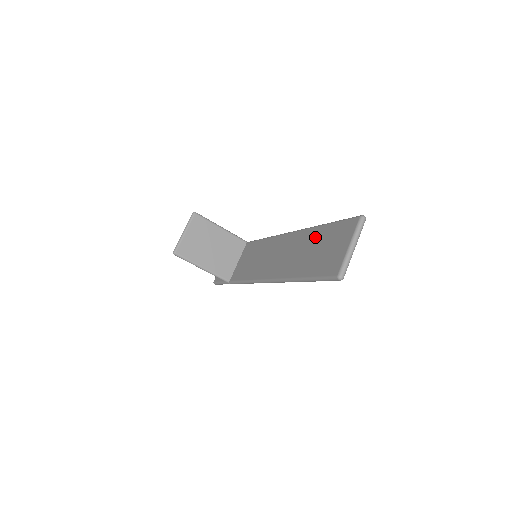
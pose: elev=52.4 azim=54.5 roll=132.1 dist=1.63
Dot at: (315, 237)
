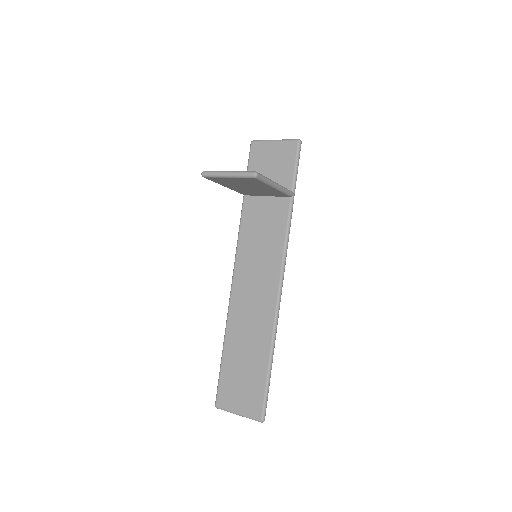
Dot at: (258, 360)
